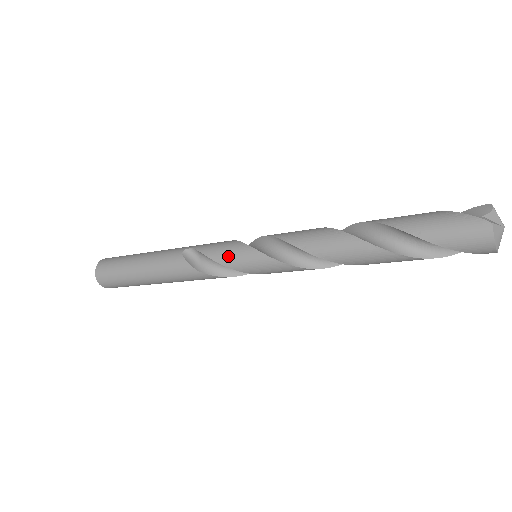
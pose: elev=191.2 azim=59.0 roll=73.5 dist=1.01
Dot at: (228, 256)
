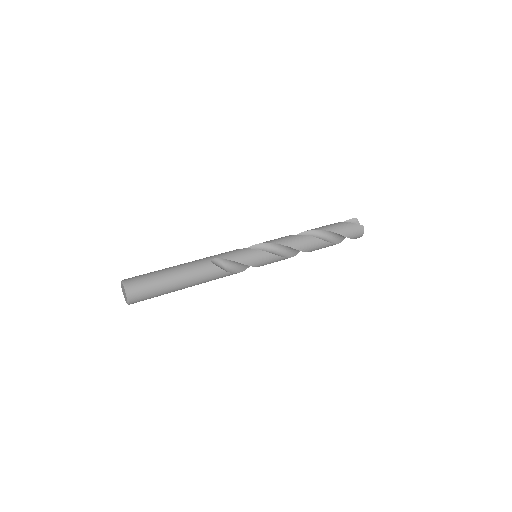
Dot at: (249, 258)
